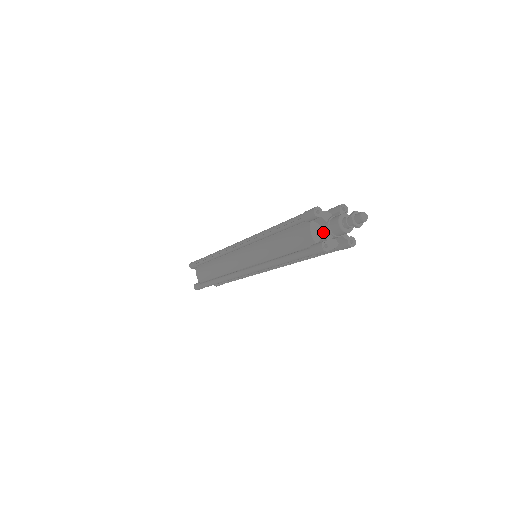
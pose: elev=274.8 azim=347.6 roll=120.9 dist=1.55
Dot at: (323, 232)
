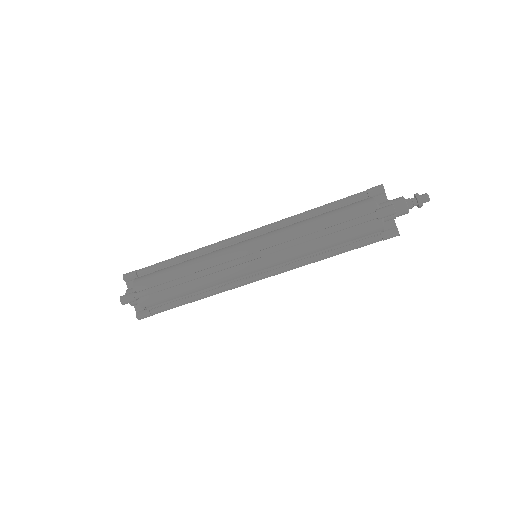
Dot at: (383, 206)
